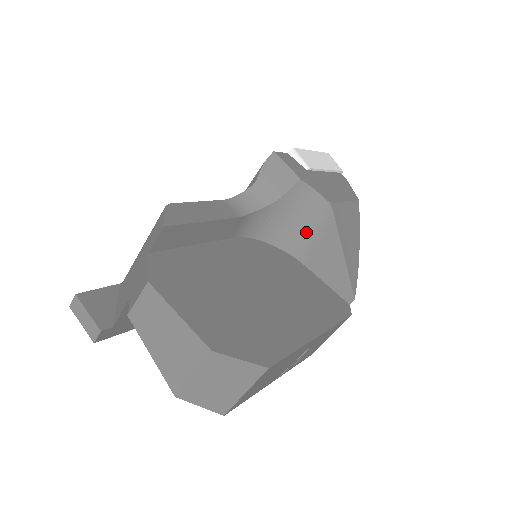
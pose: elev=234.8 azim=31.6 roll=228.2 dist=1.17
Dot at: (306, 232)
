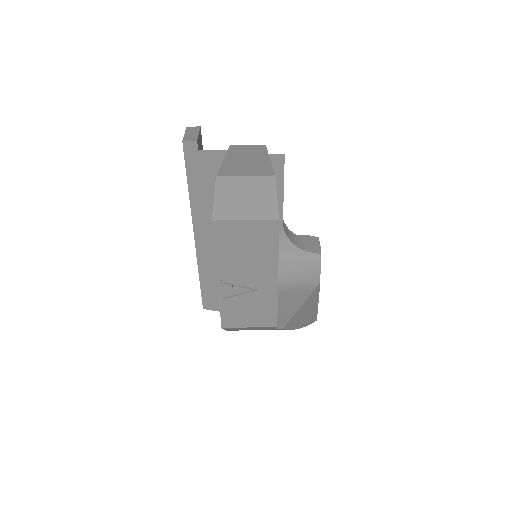
Dot at: (291, 281)
